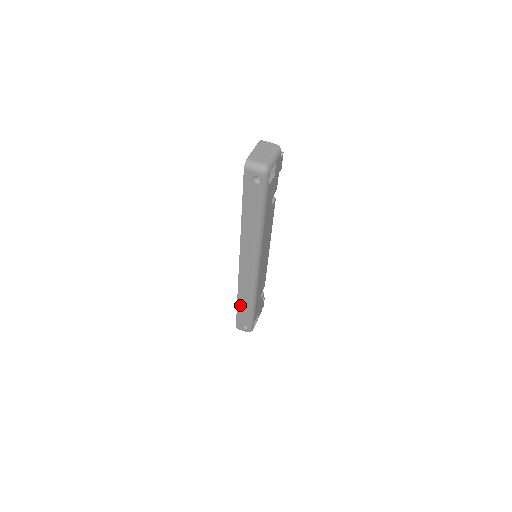
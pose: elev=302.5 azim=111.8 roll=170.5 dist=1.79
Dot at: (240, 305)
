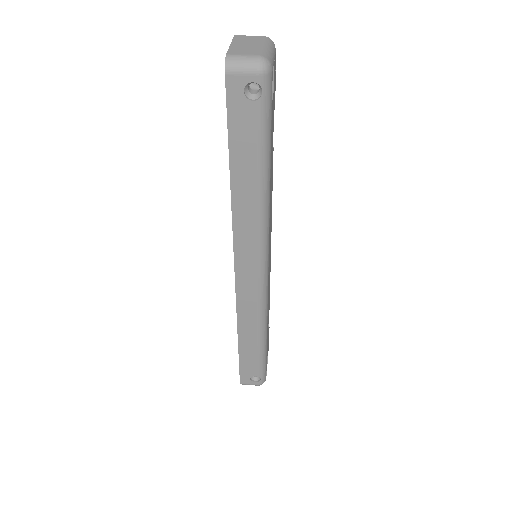
Dot at: (243, 345)
